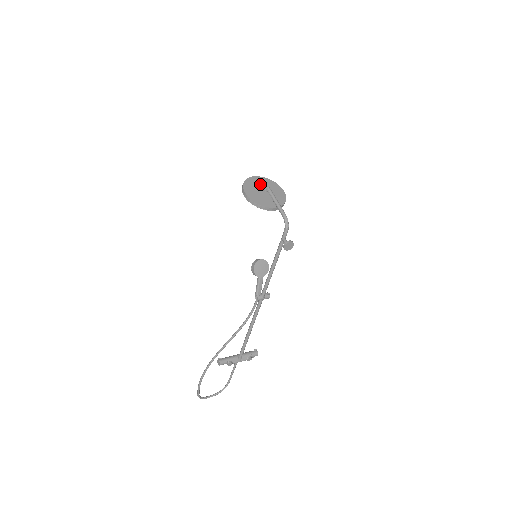
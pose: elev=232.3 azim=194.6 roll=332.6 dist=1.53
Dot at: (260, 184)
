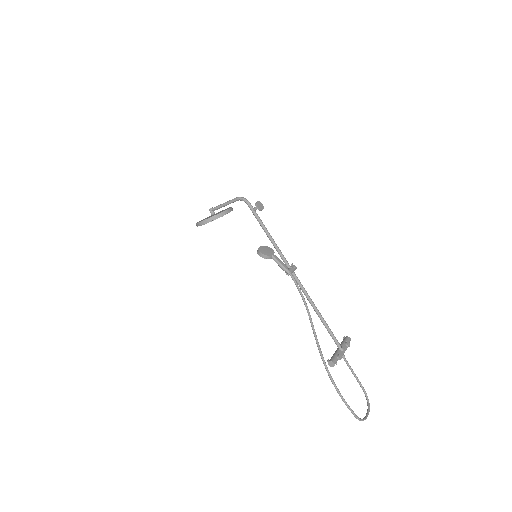
Dot at: occluded
